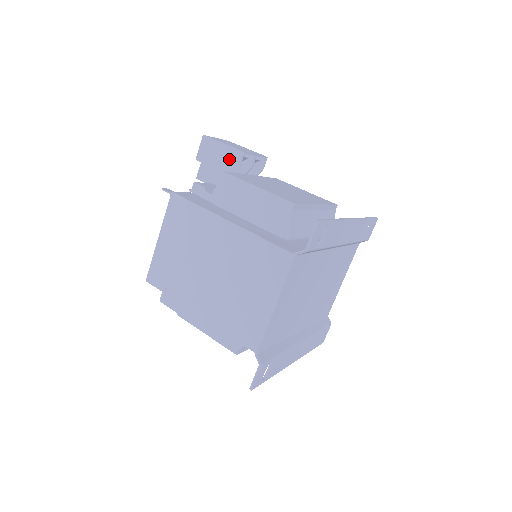
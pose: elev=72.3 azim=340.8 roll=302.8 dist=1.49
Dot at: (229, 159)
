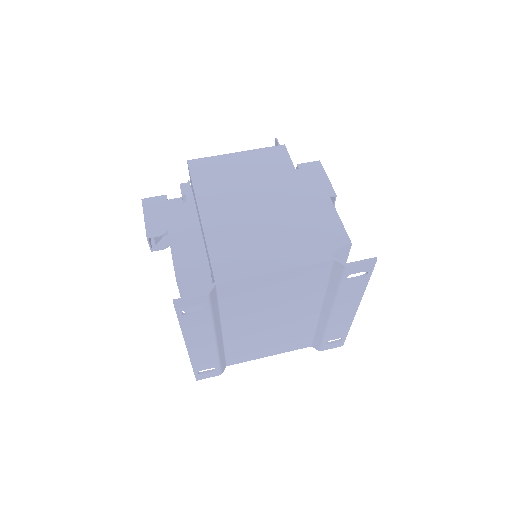
Dot at: occluded
